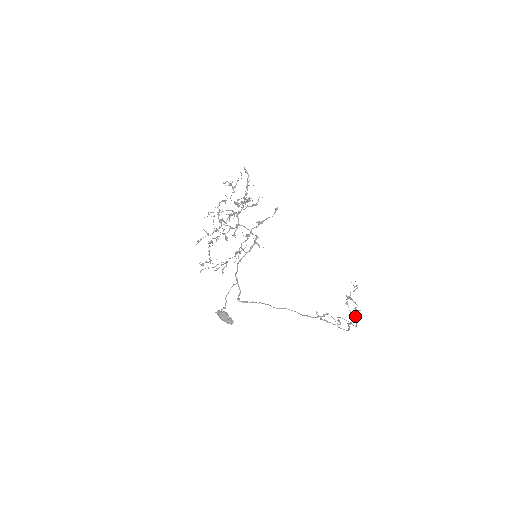
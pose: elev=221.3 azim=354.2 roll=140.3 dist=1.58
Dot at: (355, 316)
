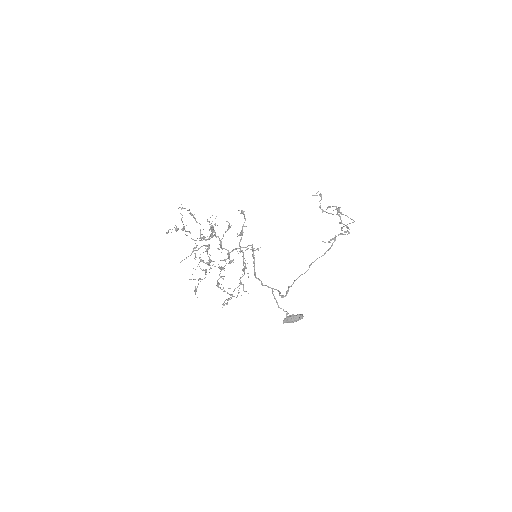
Dot at: occluded
